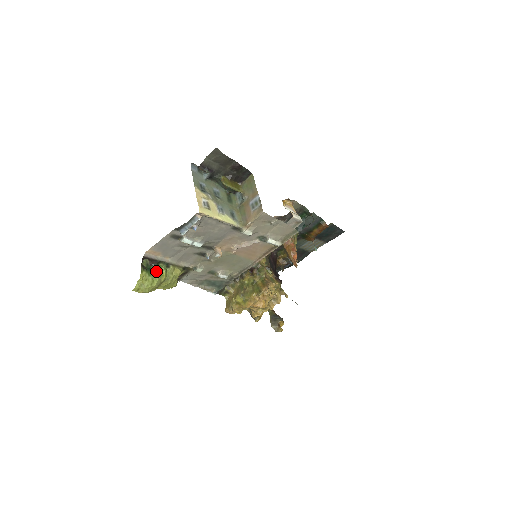
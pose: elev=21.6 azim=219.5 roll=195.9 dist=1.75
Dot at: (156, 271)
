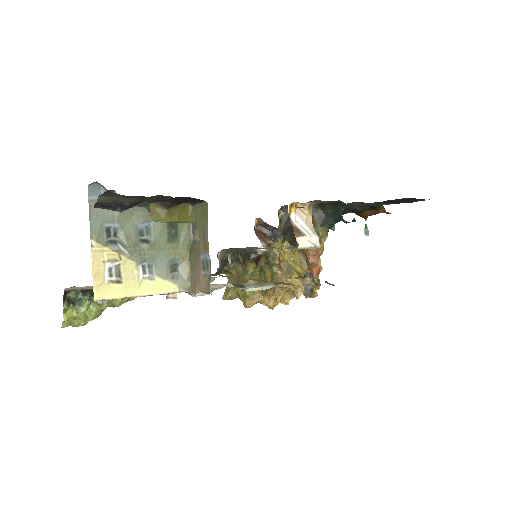
Dot at: occluded
